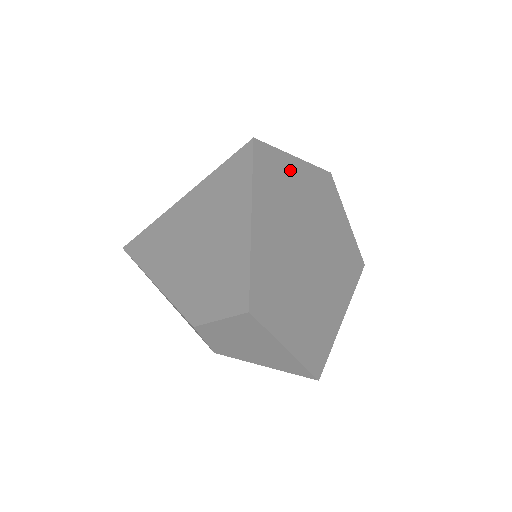
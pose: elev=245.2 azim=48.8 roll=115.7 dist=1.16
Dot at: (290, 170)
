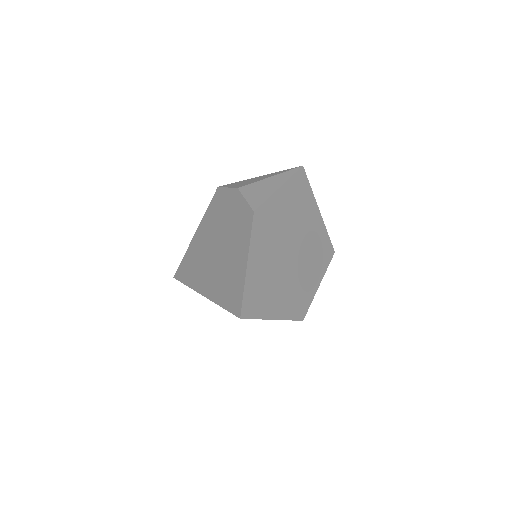
Dot at: (253, 275)
